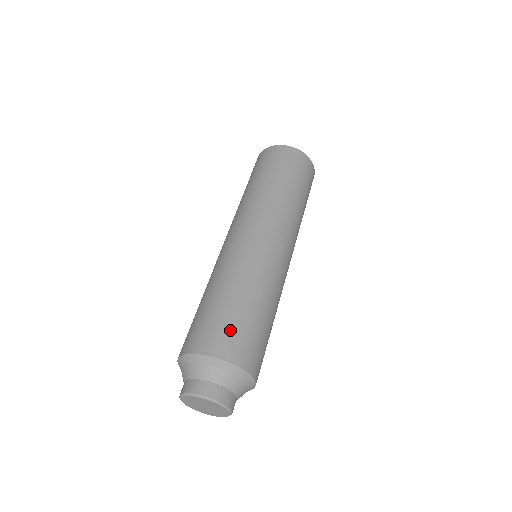
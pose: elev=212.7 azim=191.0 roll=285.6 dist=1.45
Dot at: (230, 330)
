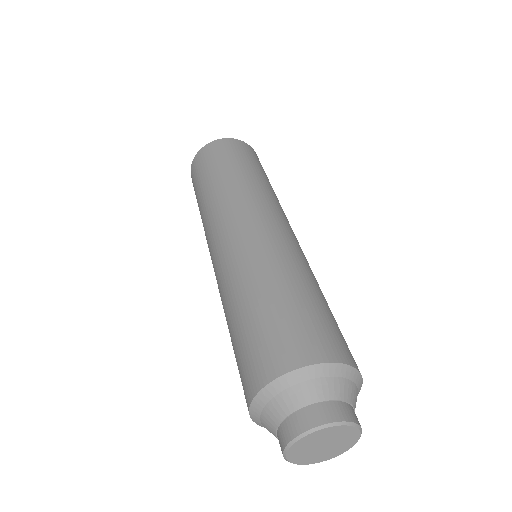
Dot at: (332, 329)
